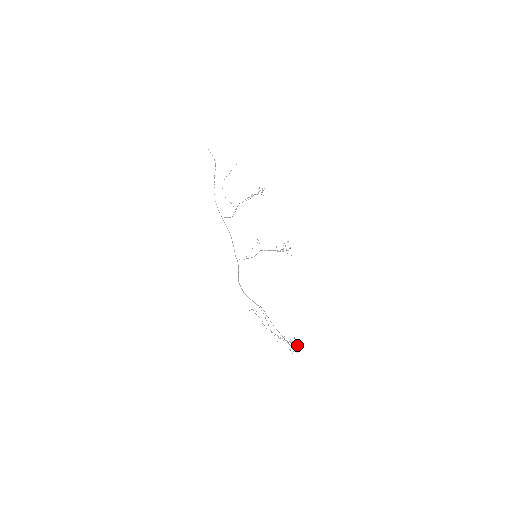
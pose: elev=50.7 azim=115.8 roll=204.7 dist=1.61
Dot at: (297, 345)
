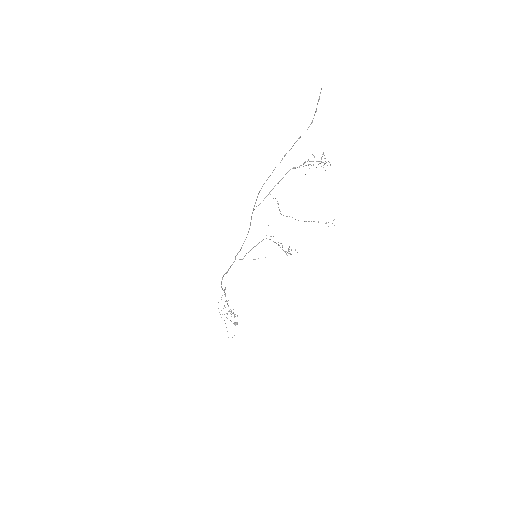
Dot at: occluded
